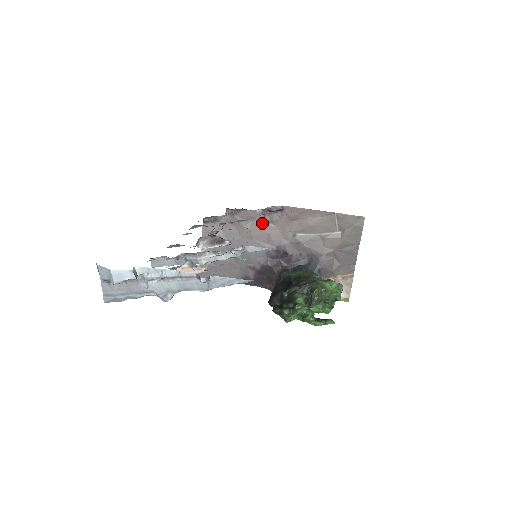
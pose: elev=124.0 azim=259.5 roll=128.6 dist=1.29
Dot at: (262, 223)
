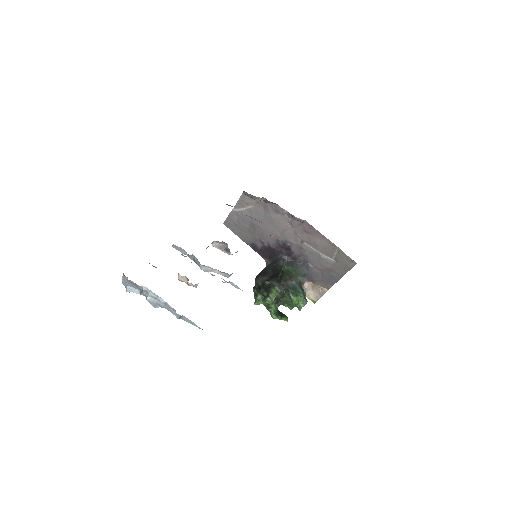
Dot at: (284, 220)
